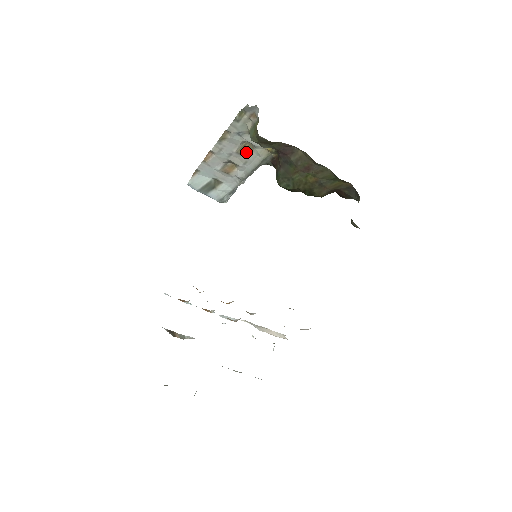
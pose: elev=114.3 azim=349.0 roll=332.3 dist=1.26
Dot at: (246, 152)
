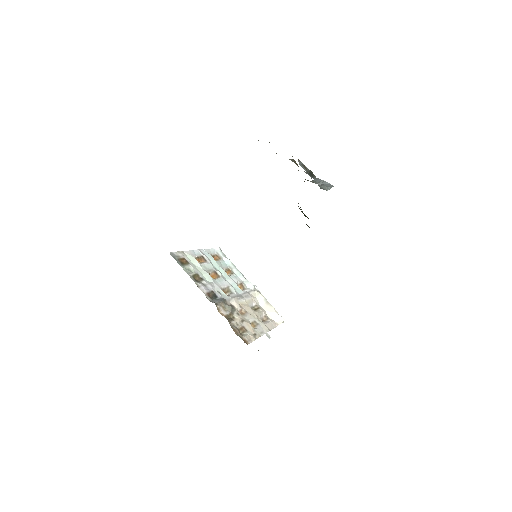
Dot at: (298, 166)
